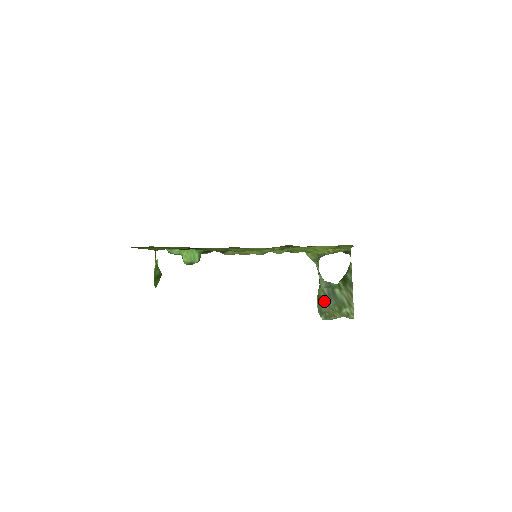
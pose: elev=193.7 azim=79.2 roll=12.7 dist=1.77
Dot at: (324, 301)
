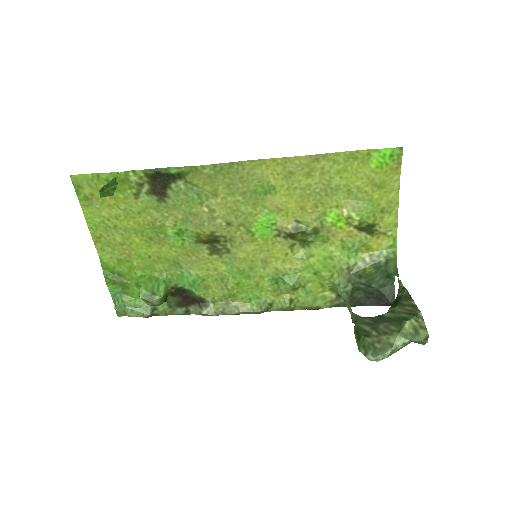
Dot at: (368, 330)
